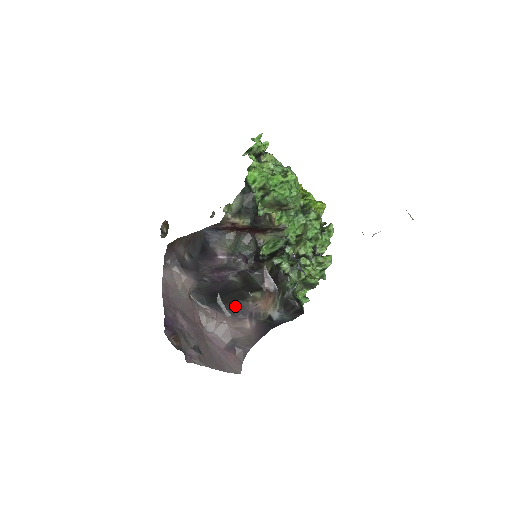
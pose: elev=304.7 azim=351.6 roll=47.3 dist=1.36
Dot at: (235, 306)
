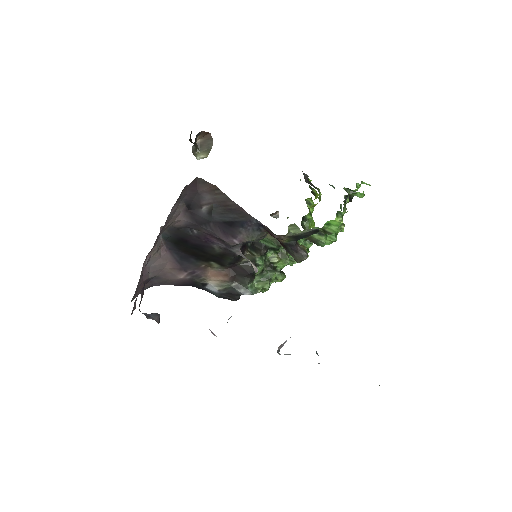
Dot at: (189, 259)
